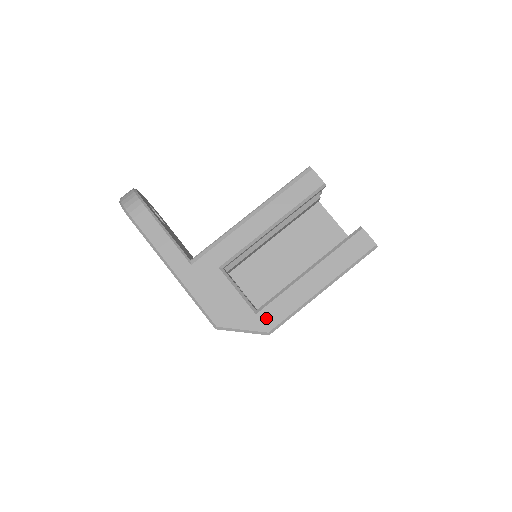
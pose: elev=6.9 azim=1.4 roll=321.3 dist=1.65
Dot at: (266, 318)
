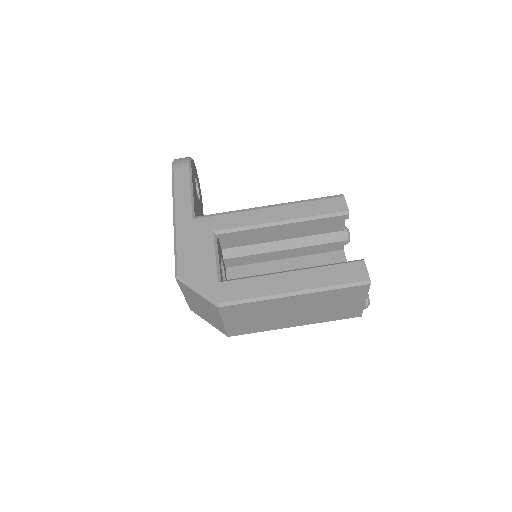
Dot at: (225, 290)
